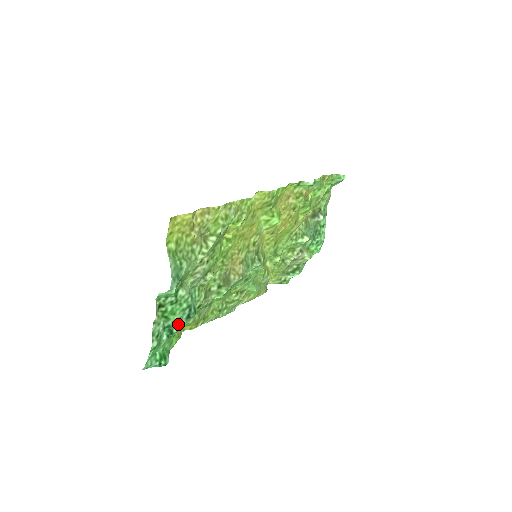
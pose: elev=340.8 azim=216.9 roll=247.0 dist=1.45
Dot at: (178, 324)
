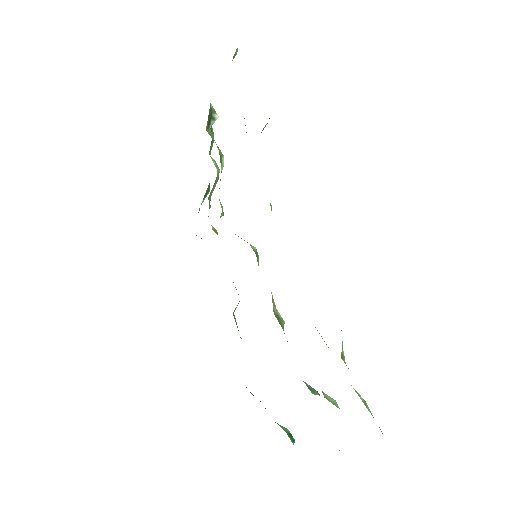
Dot at: occluded
